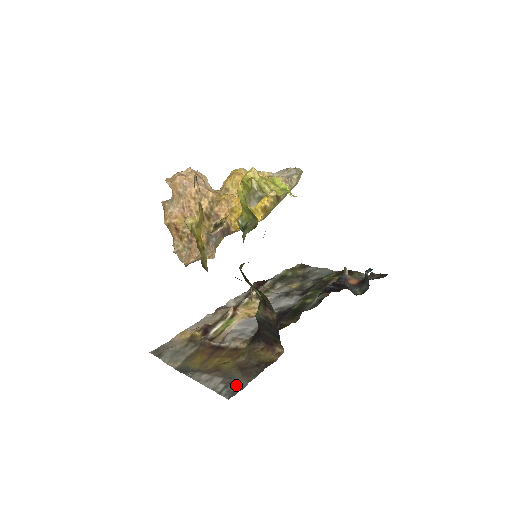
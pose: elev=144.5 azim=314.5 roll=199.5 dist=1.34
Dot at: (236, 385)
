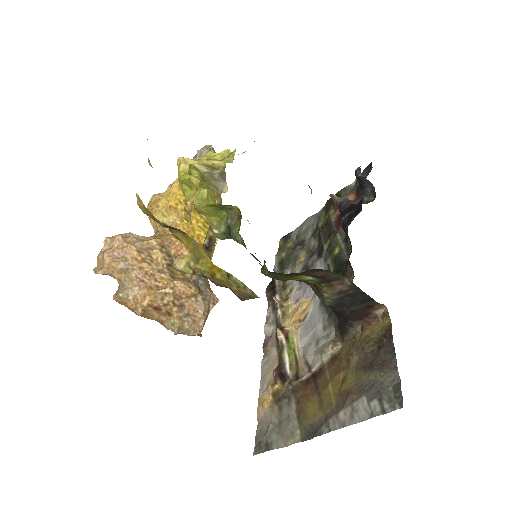
Dot at: (388, 387)
